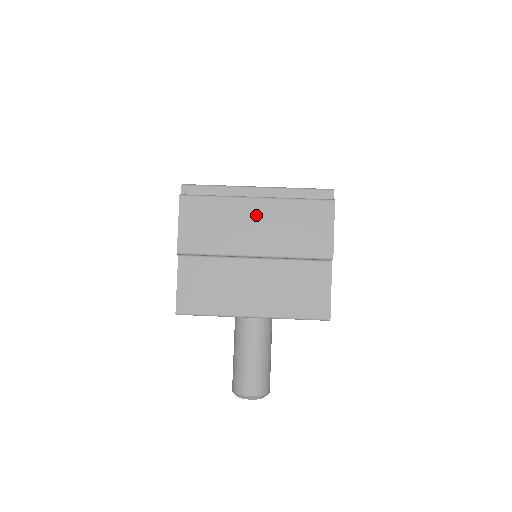
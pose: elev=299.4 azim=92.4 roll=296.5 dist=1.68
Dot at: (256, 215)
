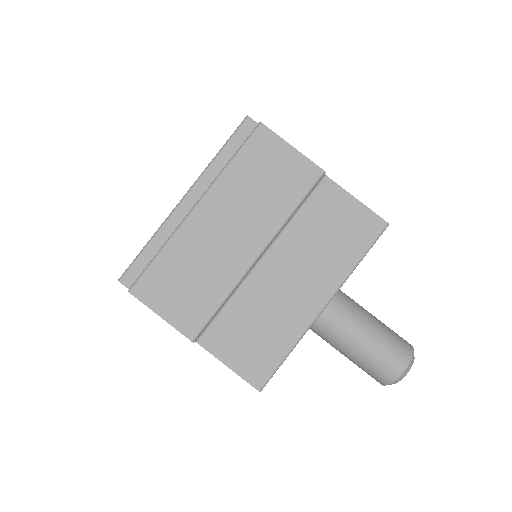
Dot at: (214, 222)
